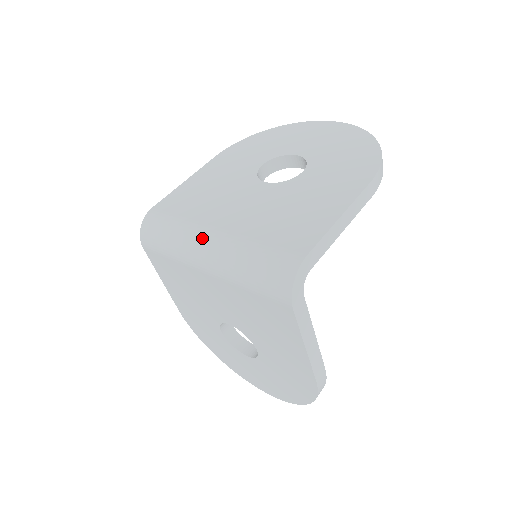
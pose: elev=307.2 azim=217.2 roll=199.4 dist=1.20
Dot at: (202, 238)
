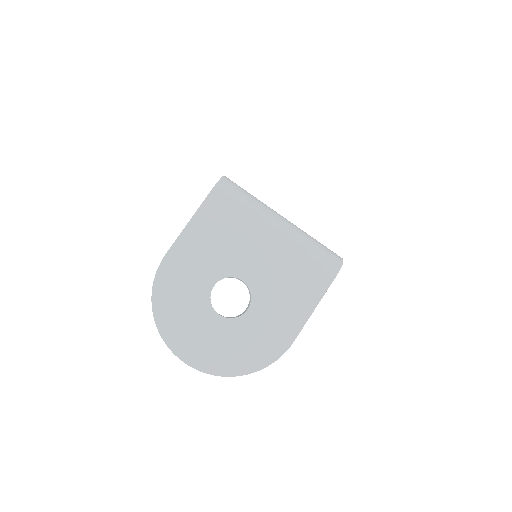
Dot at: (279, 214)
